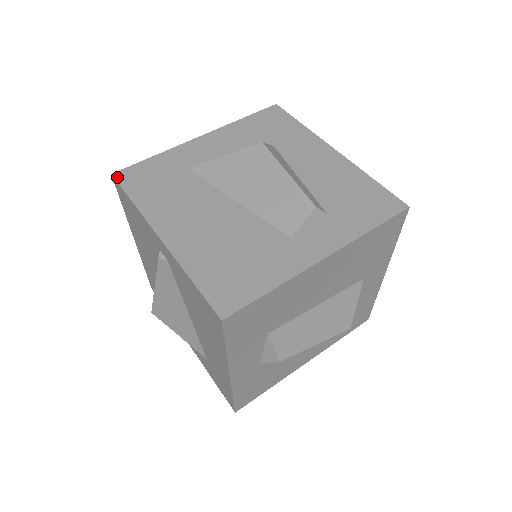
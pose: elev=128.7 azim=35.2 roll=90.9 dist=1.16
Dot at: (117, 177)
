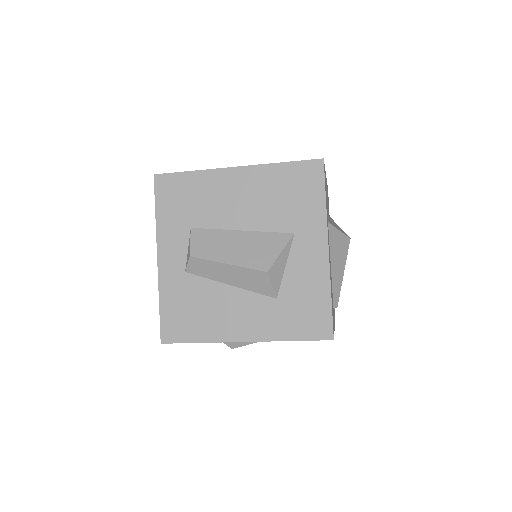
Dot at: occluded
